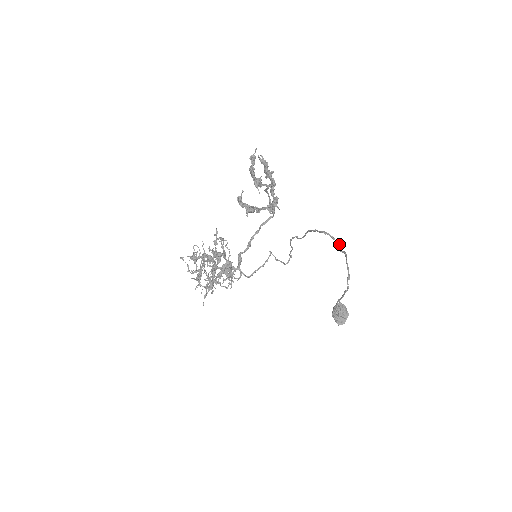
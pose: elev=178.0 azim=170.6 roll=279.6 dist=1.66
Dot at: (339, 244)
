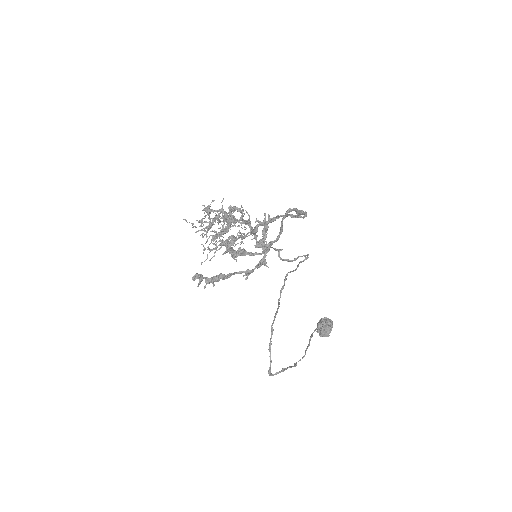
Dot at: (269, 373)
